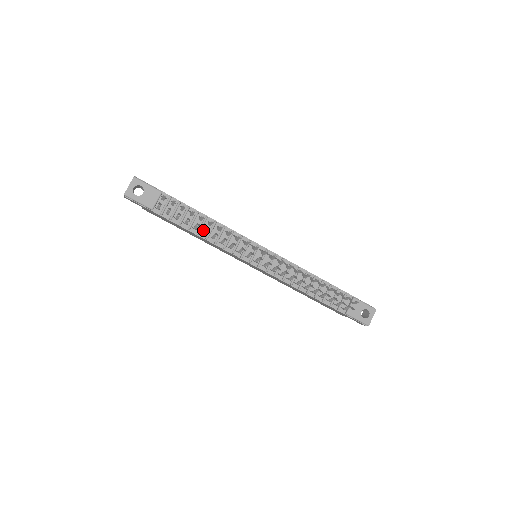
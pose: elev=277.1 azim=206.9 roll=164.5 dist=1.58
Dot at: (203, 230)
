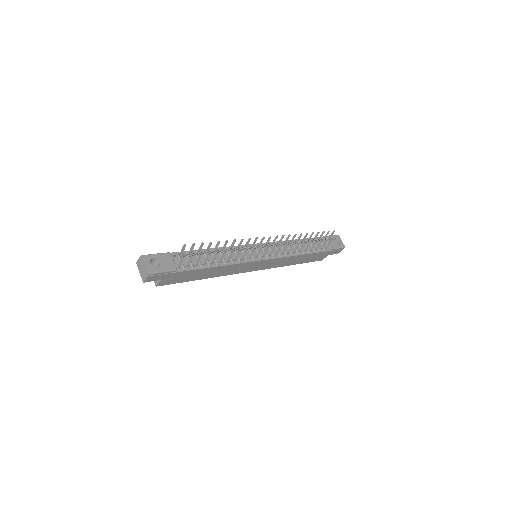
Dot at: (217, 260)
